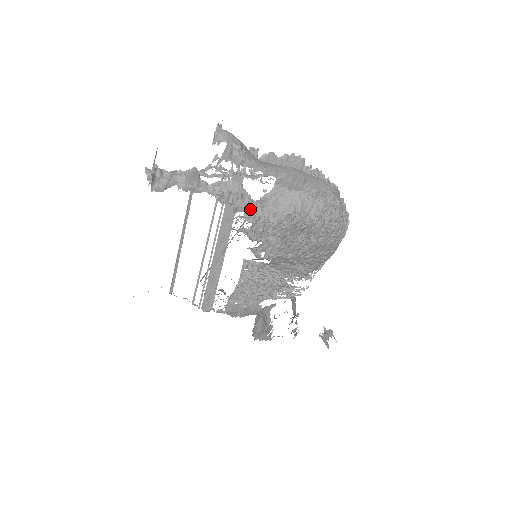
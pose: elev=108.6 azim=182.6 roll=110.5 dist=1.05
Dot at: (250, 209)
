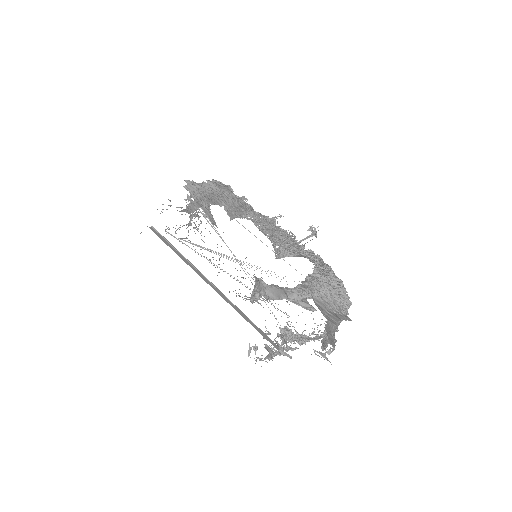
Dot at: (291, 342)
